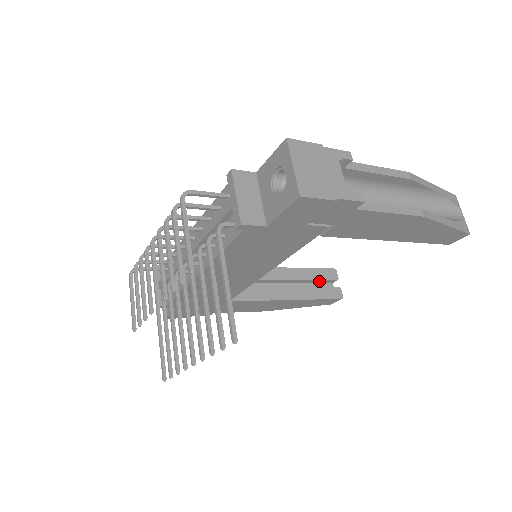
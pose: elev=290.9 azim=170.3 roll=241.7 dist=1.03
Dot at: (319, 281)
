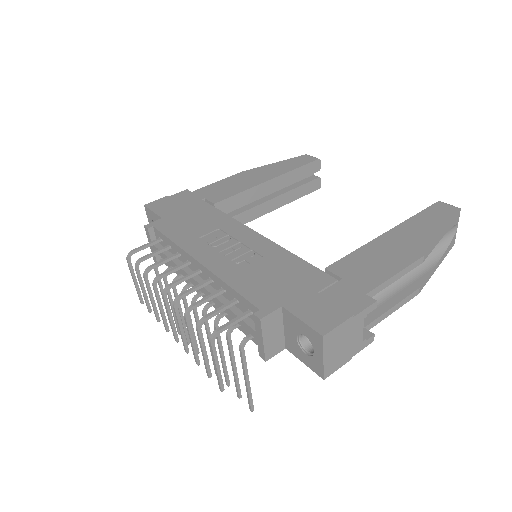
Dot at: (301, 176)
